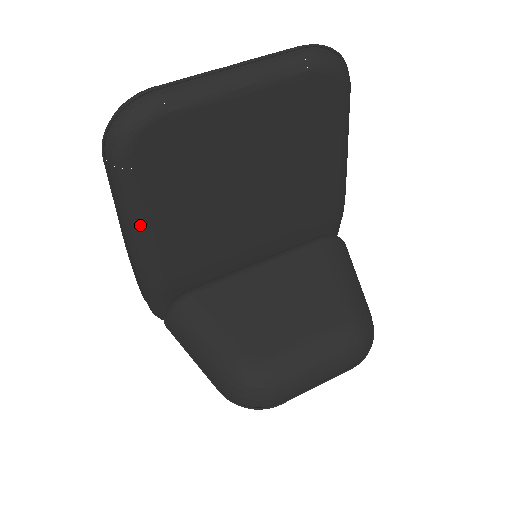
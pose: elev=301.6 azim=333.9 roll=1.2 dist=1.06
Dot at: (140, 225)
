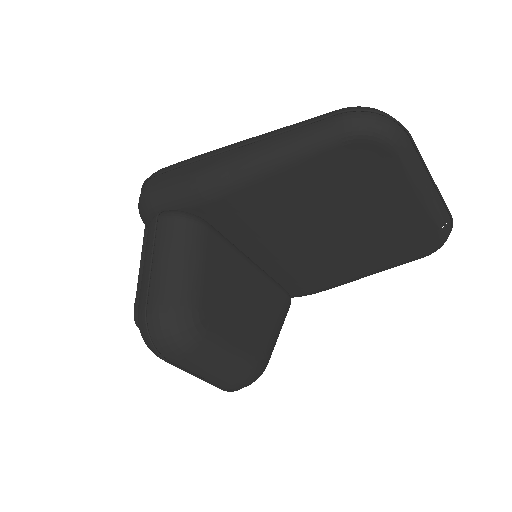
Dot at: (277, 163)
